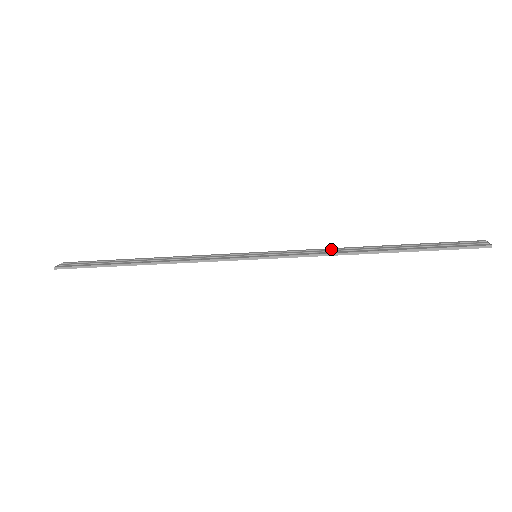
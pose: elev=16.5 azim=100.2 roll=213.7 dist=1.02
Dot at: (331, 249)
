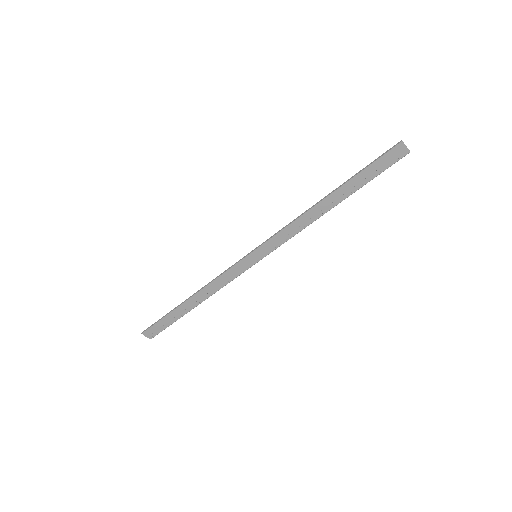
Dot at: (305, 225)
